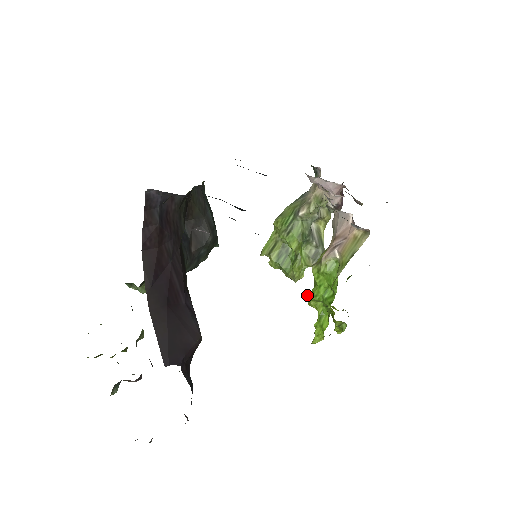
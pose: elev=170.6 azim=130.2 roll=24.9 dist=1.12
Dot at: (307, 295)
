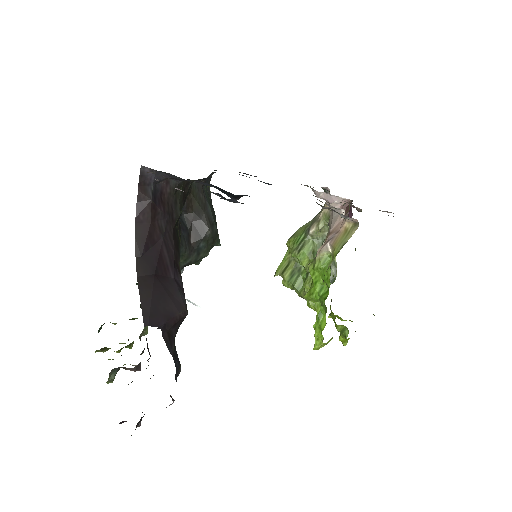
Dot at: occluded
